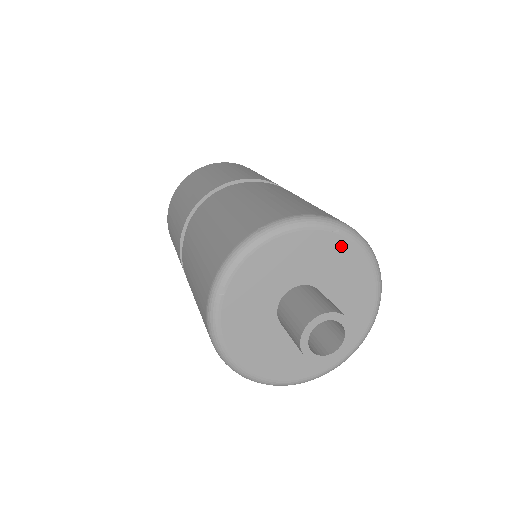
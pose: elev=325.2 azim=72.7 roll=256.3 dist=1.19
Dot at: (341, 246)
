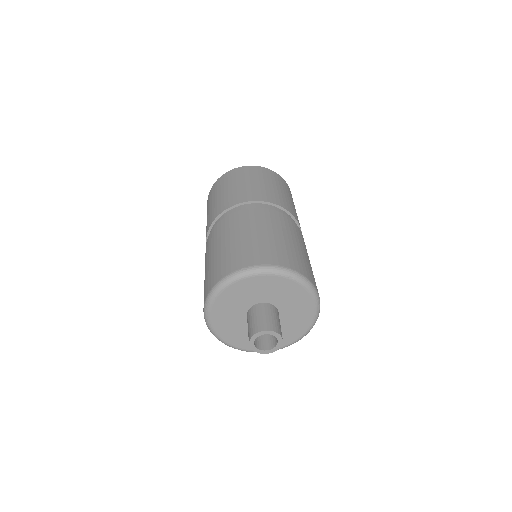
Dot at: (294, 286)
